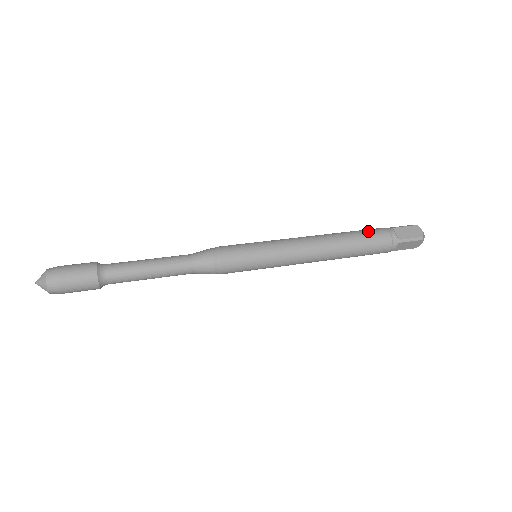
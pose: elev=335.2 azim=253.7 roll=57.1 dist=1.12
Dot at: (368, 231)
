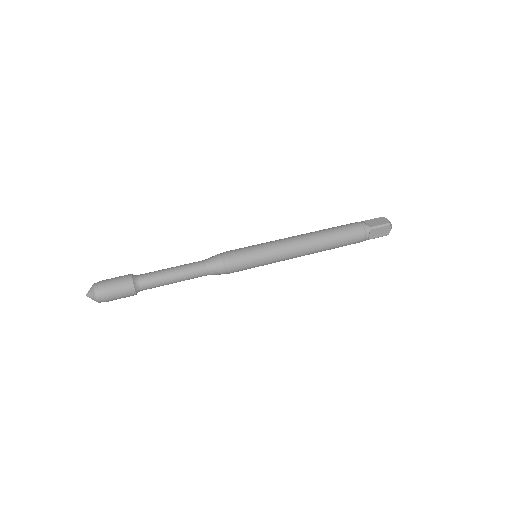
Dot at: (343, 225)
